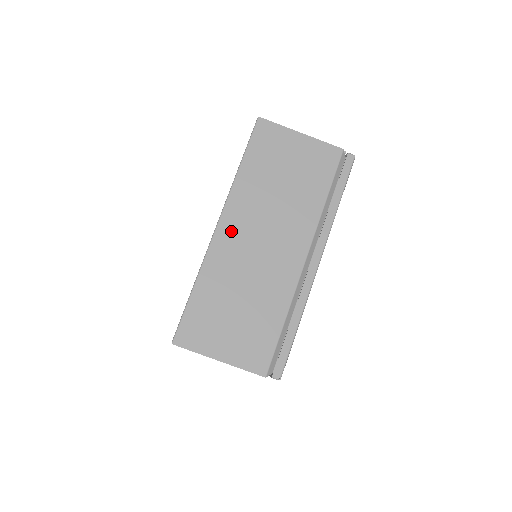
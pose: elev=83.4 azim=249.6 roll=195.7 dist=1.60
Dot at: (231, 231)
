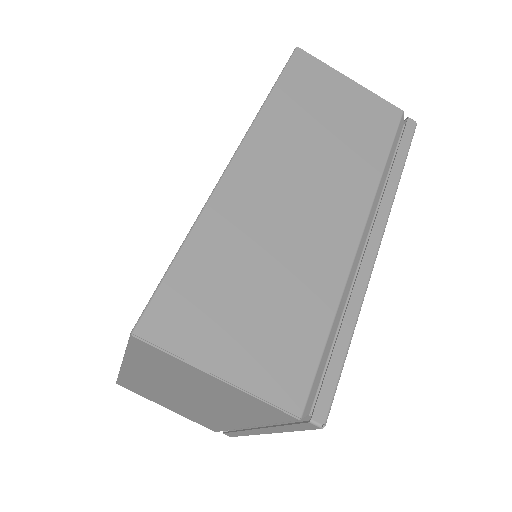
Dot at: (253, 172)
